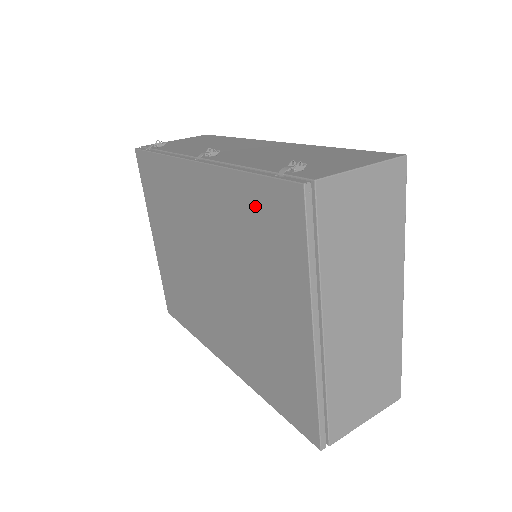
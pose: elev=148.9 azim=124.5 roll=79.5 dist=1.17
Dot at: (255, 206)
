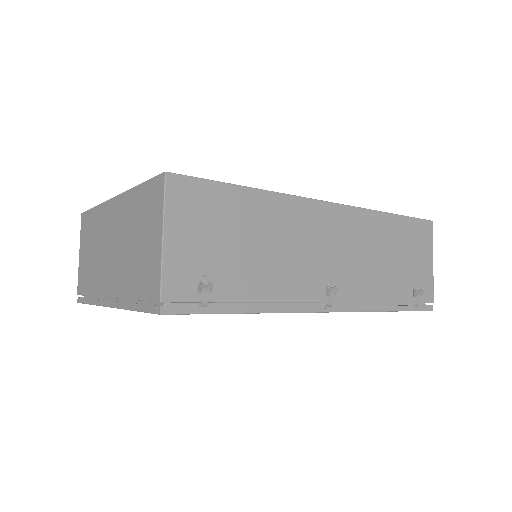
Dot at: occluded
